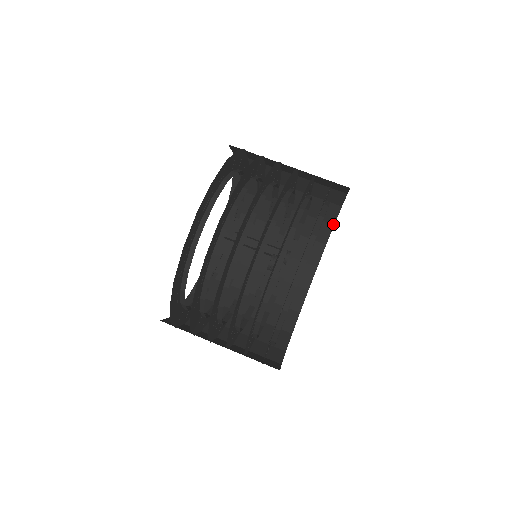
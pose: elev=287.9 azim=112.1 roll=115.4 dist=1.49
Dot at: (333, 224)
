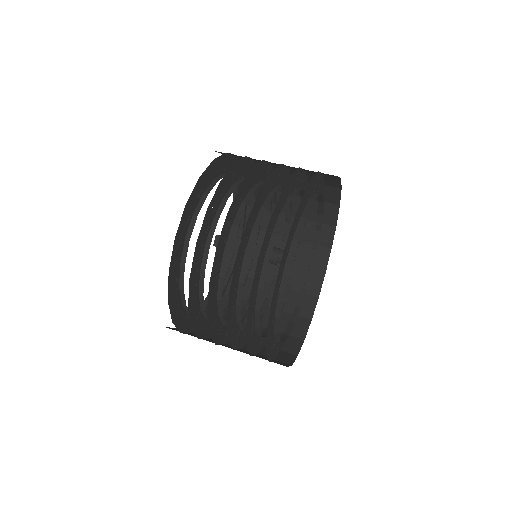
Dot at: (335, 226)
